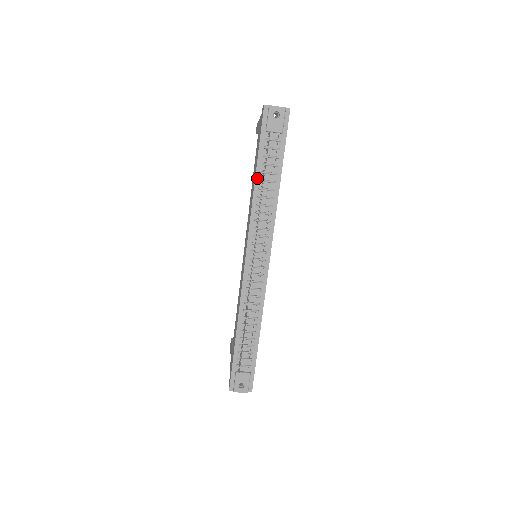
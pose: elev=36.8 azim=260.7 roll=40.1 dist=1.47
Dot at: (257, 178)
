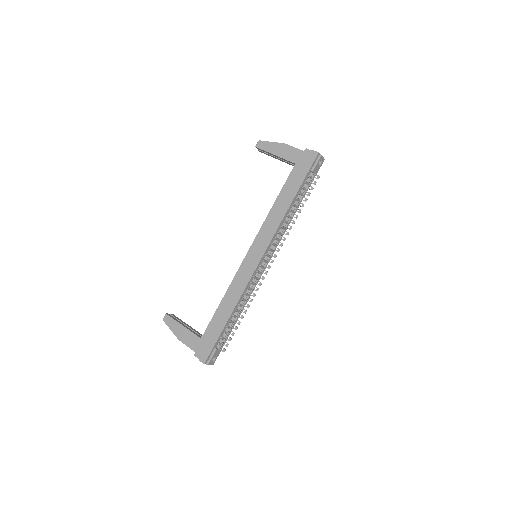
Dot at: (293, 202)
